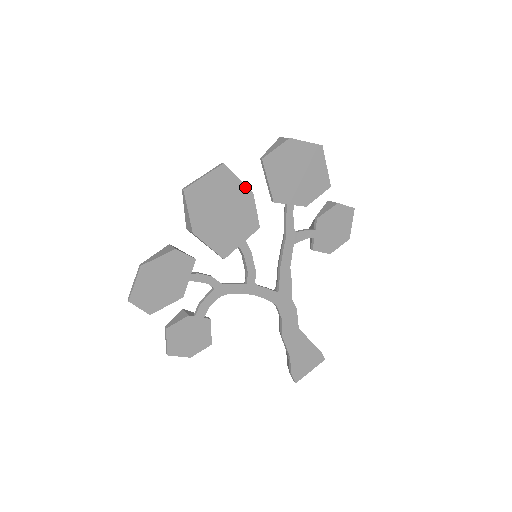
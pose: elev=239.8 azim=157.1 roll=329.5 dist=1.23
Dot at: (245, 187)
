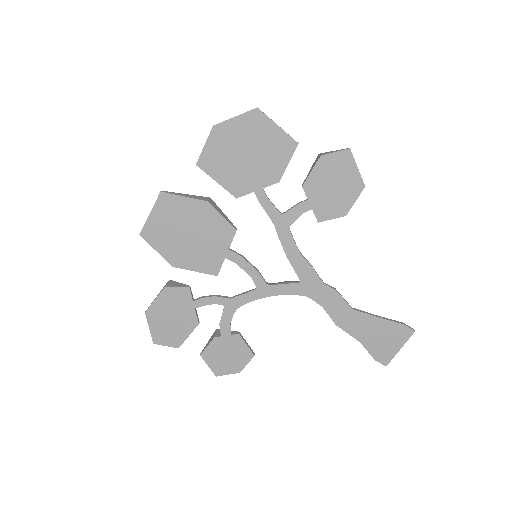
Dot at: (196, 201)
